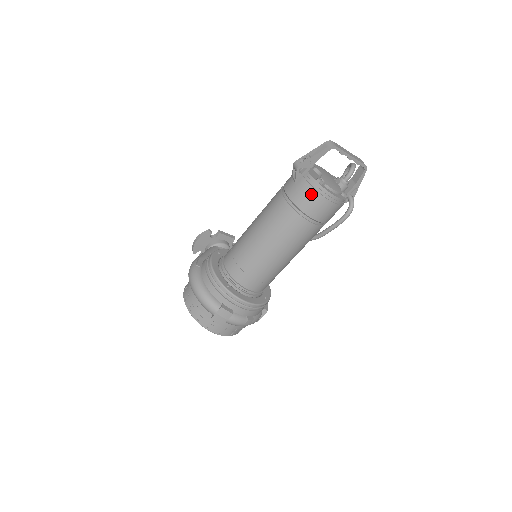
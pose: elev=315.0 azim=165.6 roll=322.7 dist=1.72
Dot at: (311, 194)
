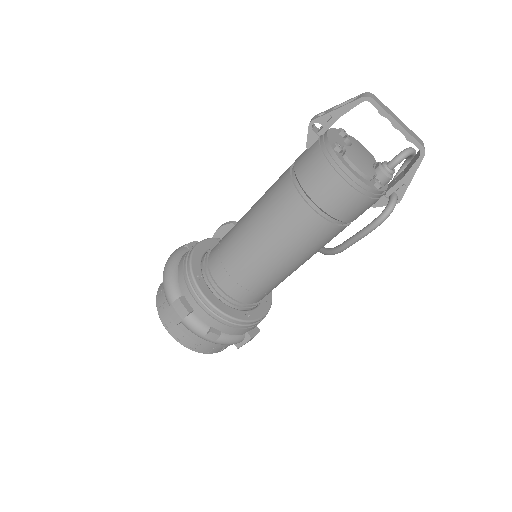
Dot at: (318, 163)
